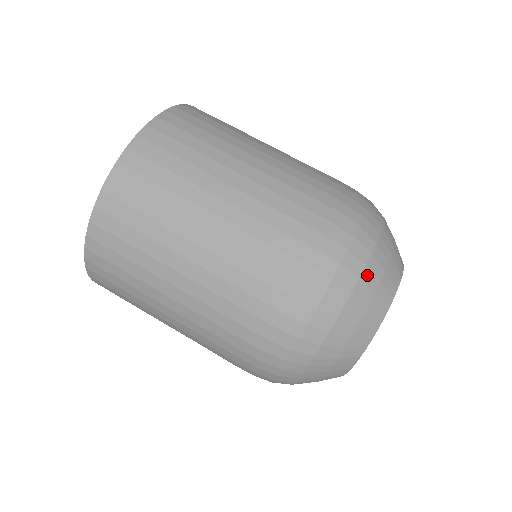
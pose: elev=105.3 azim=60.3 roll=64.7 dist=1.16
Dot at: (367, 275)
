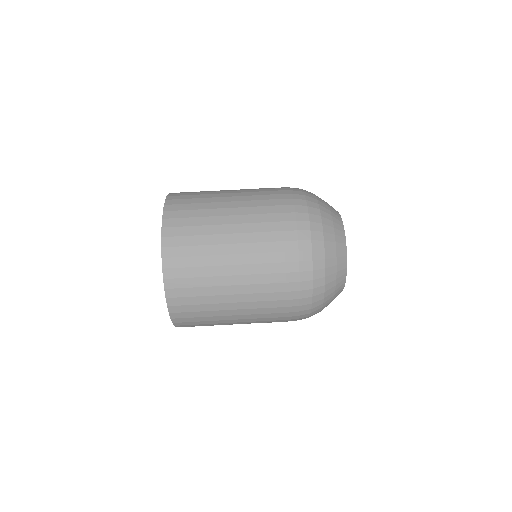
Dot at: (323, 214)
